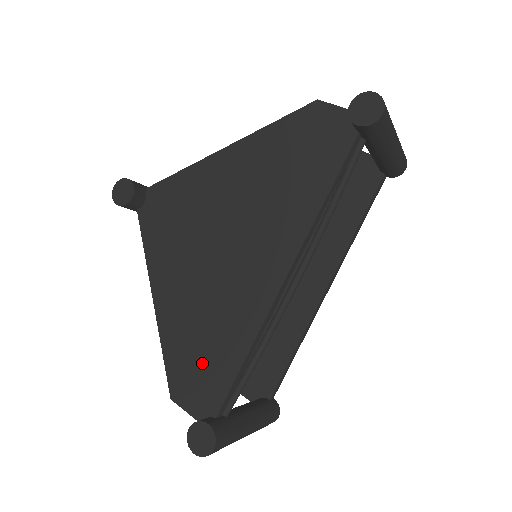
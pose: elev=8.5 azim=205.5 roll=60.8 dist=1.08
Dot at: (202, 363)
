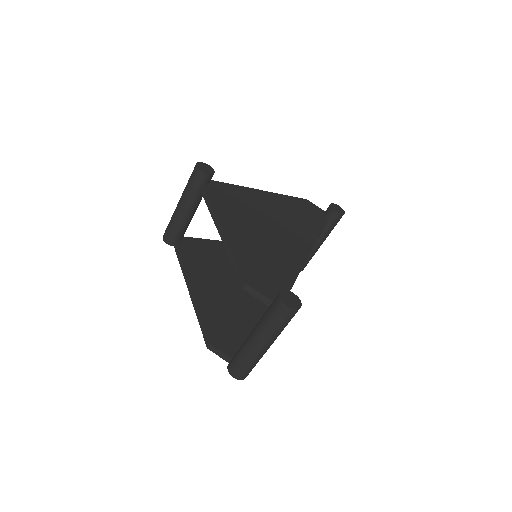
Dot at: (268, 271)
